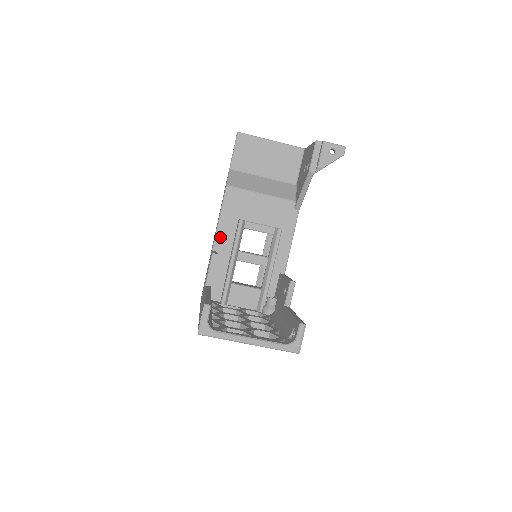
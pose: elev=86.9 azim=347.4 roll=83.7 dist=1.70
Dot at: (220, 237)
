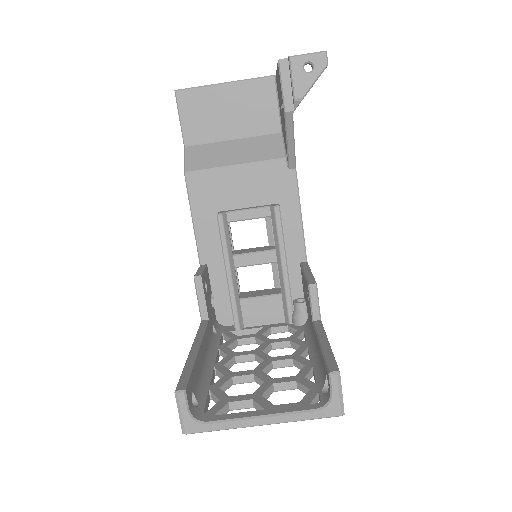
Dot at: (203, 244)
